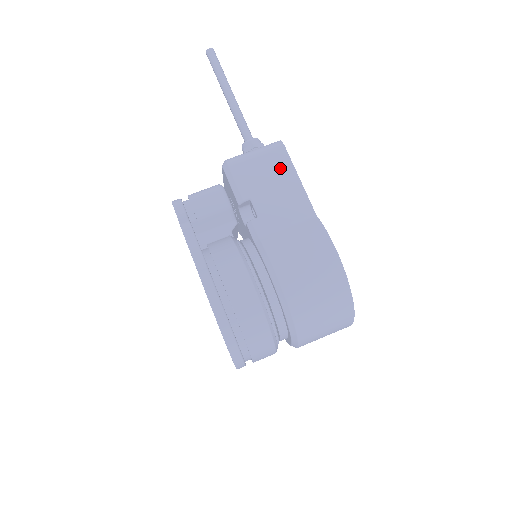
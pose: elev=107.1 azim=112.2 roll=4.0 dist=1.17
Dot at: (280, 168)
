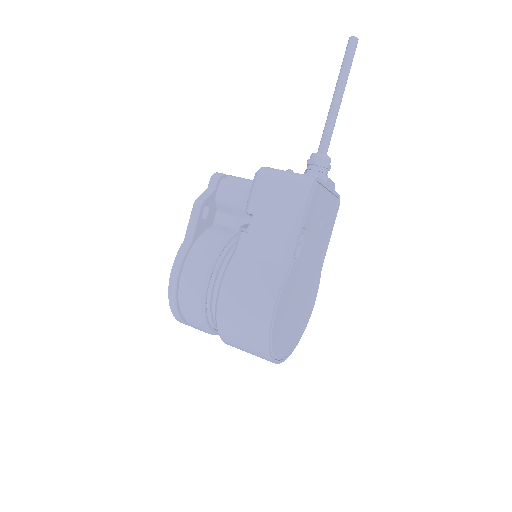
Dot at: (293, 204)
